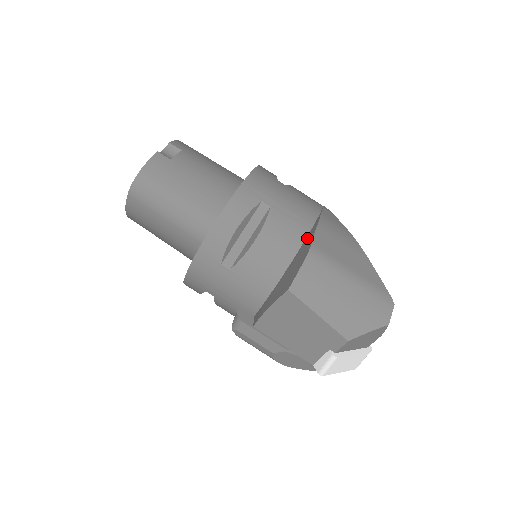
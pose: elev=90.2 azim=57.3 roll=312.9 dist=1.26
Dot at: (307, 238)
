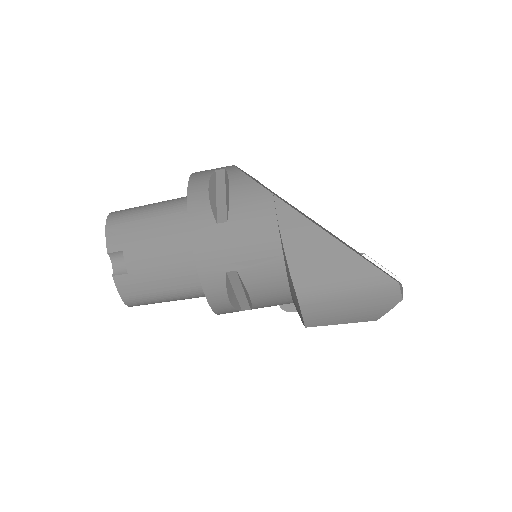
Dot at: (287, 273)
